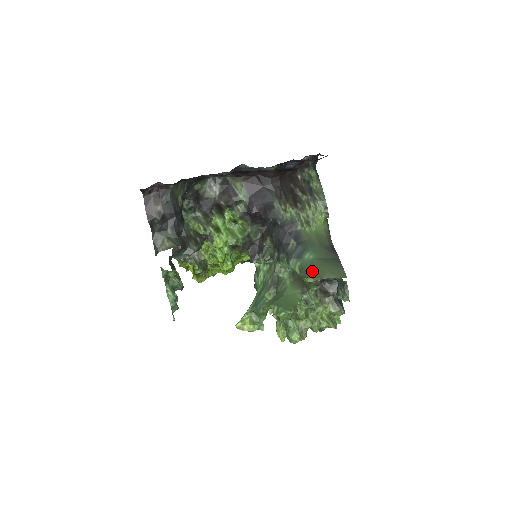
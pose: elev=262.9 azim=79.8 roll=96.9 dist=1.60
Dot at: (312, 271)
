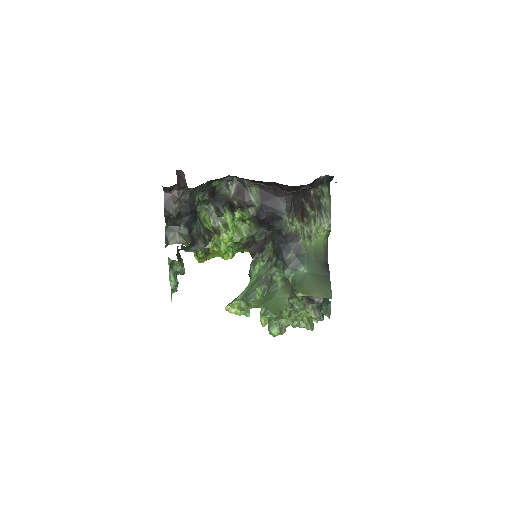
Dot at: (303, 286)
